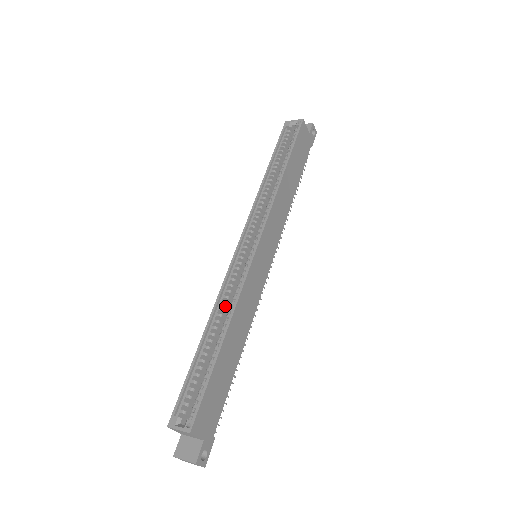
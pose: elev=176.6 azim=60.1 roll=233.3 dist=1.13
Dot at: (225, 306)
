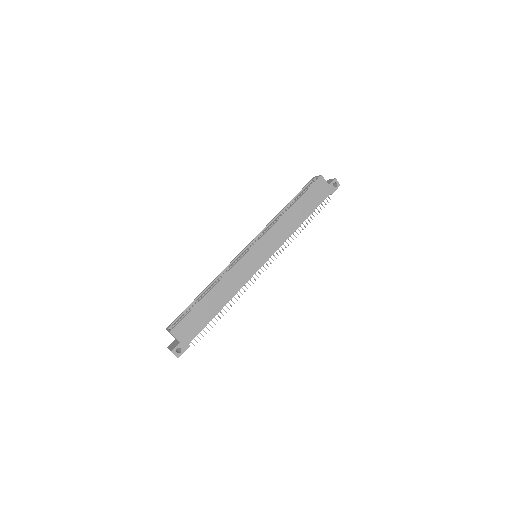
Dot at: occluded
